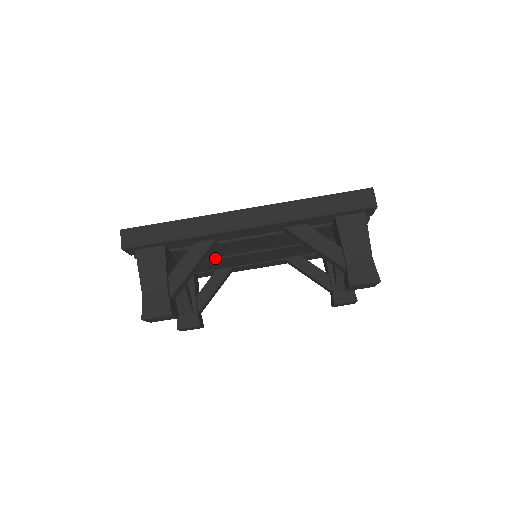
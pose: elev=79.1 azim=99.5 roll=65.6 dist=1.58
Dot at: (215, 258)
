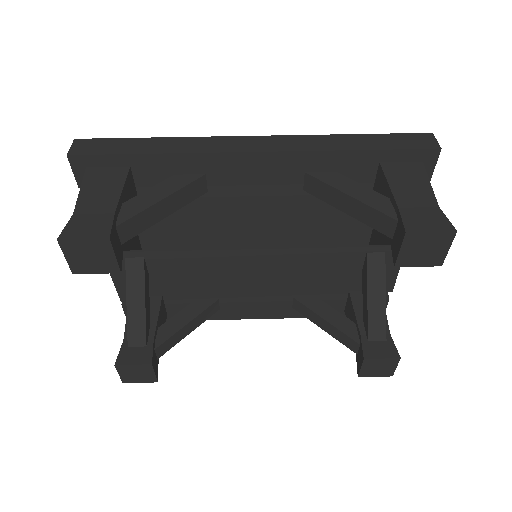
Dot at: (197, 256)
